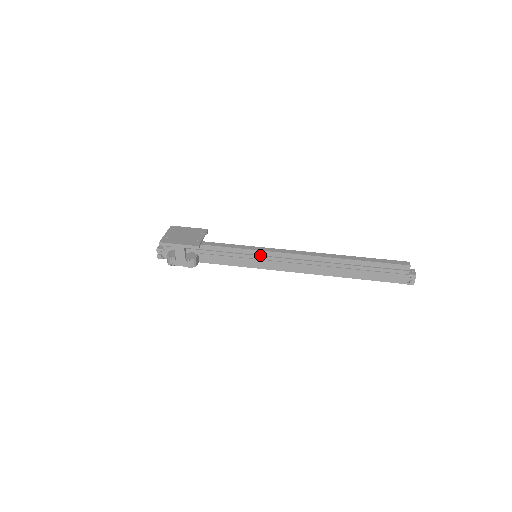
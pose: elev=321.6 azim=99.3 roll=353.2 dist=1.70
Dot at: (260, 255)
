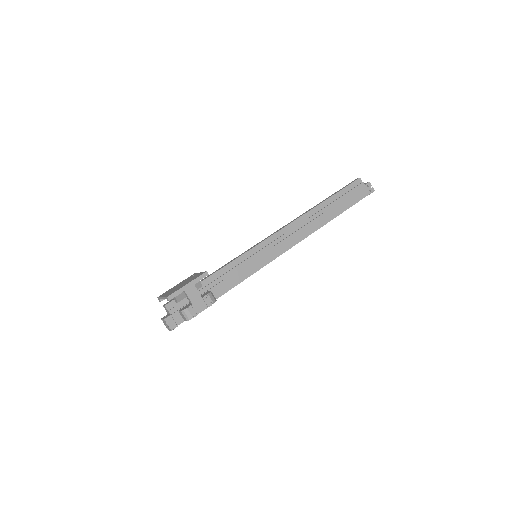
Dot at: (259, 250)
